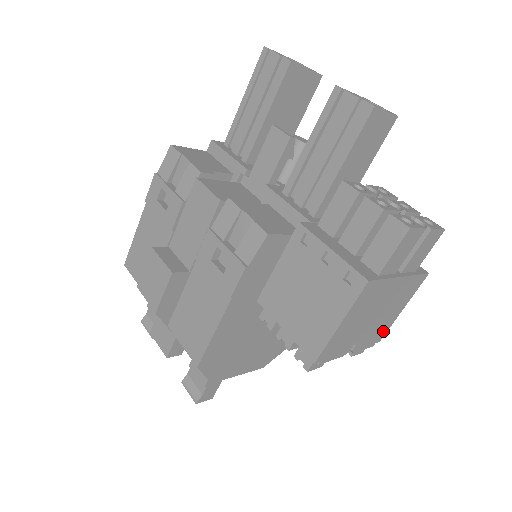
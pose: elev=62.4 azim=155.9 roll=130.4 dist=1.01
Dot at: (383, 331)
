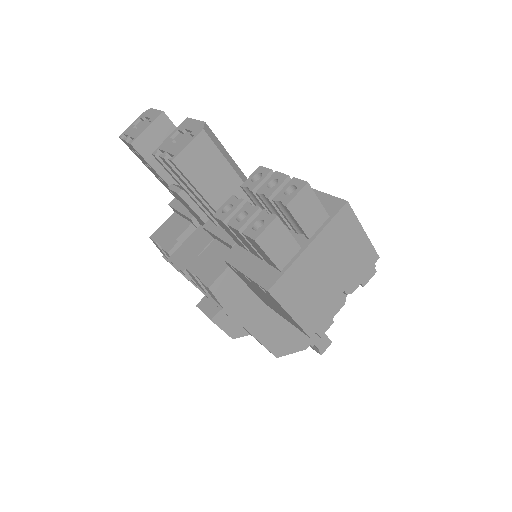
Dot at: (368, 255)
